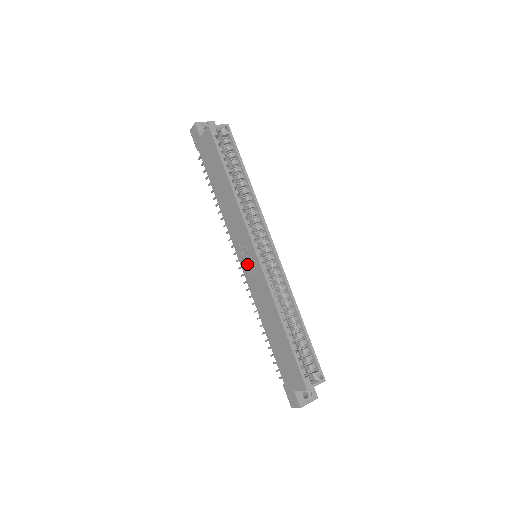
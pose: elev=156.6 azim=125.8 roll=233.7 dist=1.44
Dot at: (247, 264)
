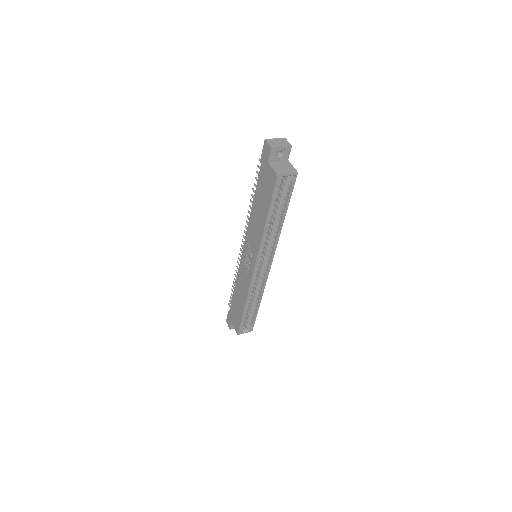
Dot at: (246, 259)
